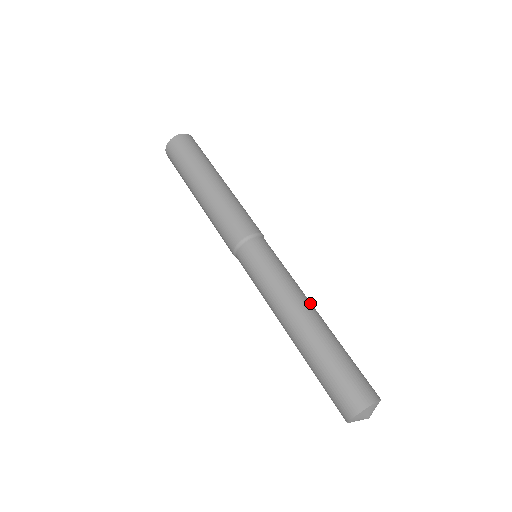
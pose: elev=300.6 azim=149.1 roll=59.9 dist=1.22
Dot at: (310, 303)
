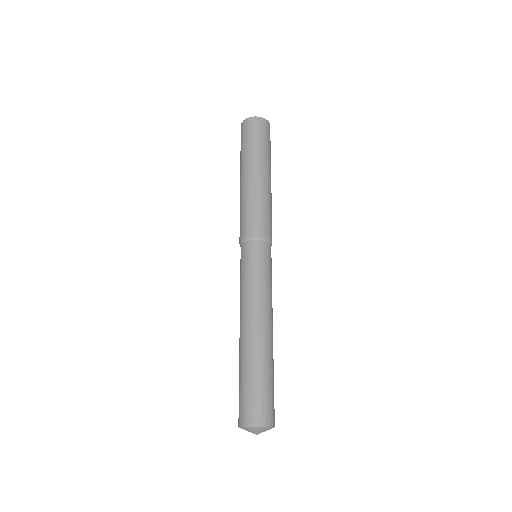
Dot at: (268, 319)
